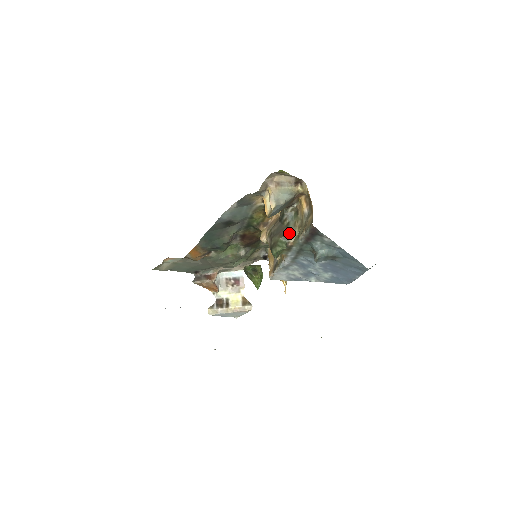
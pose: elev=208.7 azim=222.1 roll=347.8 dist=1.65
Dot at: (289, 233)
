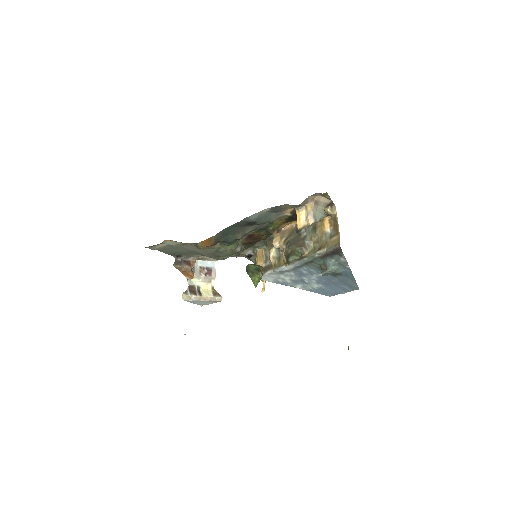
Dot at: (305, 245)
